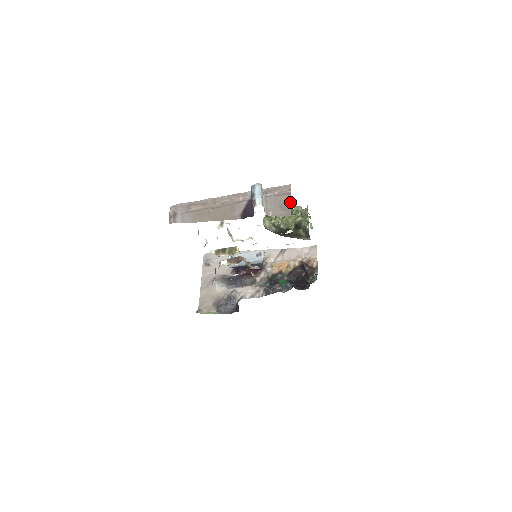
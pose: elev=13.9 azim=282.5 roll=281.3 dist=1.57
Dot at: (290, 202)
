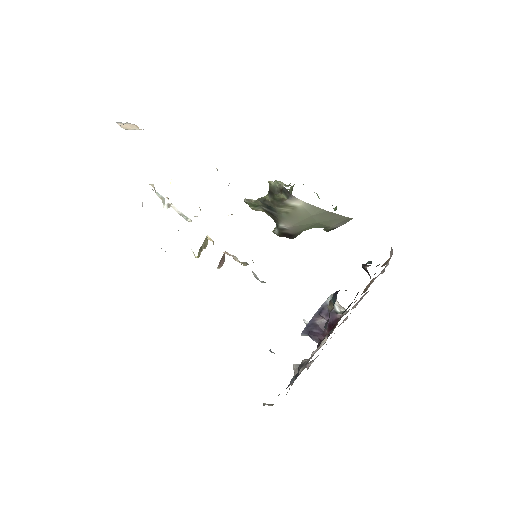
Dot at: occluded
